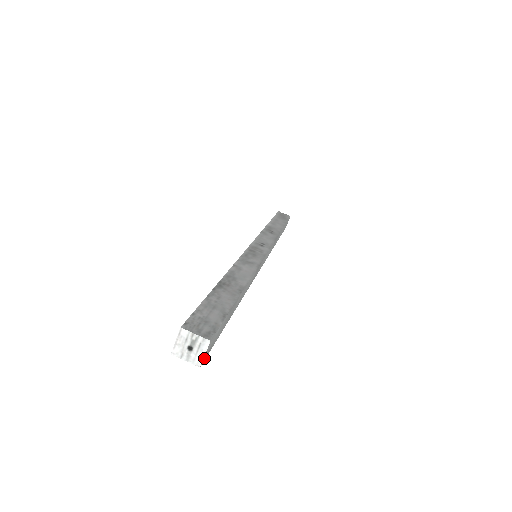
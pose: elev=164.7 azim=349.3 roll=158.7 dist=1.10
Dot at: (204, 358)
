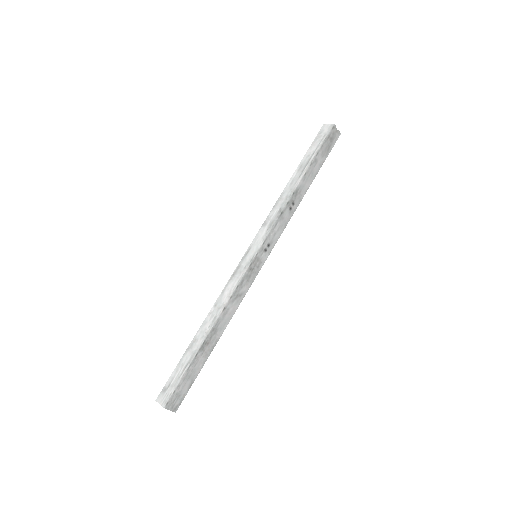
Dot at: occluded
